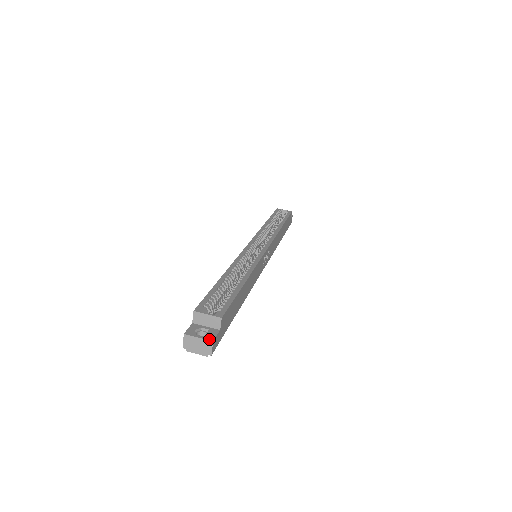
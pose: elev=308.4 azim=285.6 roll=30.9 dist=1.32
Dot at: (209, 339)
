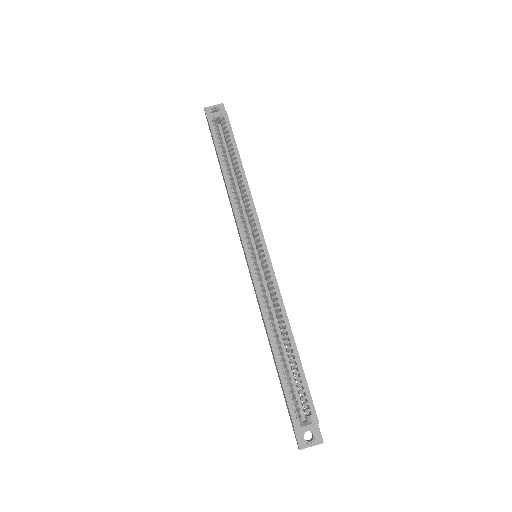
Dot at: (320, 443)
